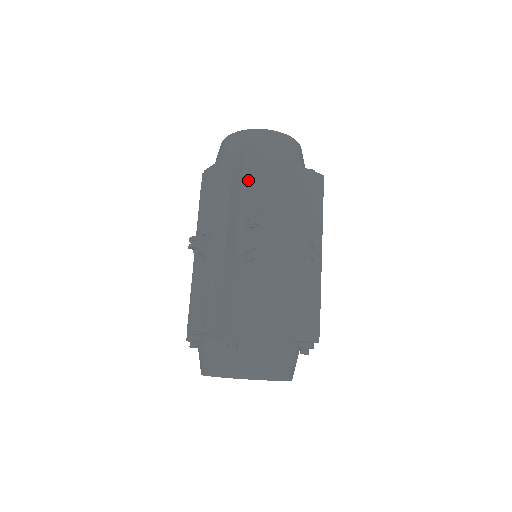
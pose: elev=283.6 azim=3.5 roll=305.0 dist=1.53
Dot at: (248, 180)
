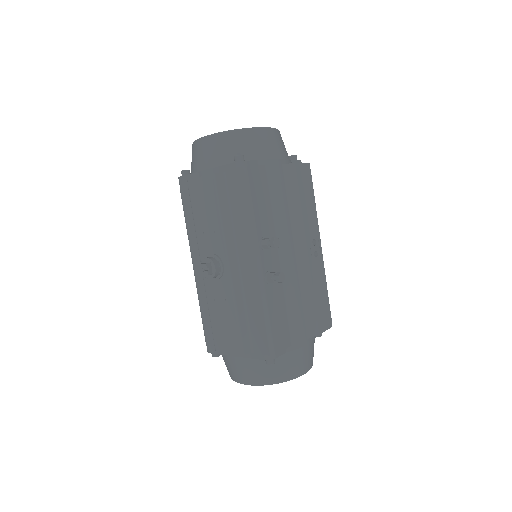
Dot at: (253, 199)
